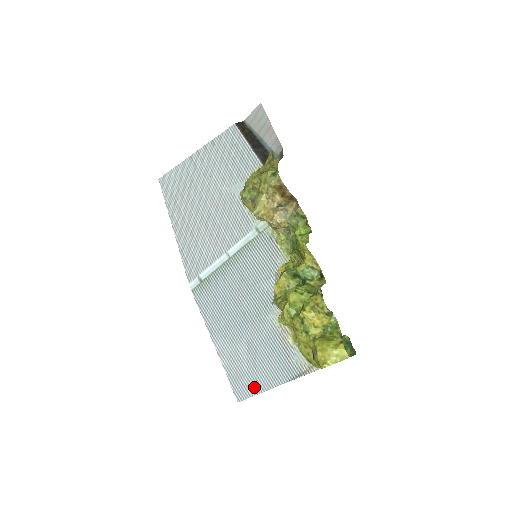
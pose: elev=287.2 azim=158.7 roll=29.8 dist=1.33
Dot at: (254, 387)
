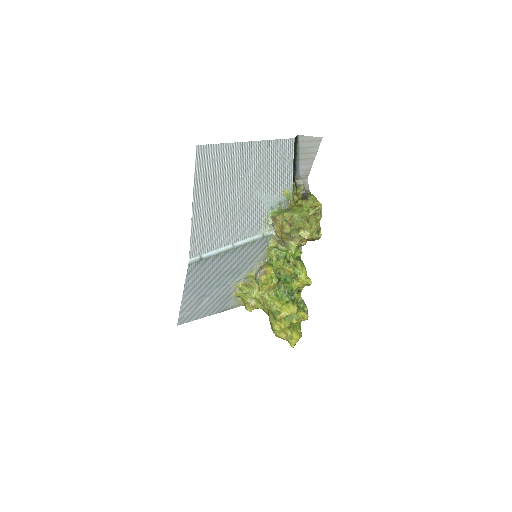
Dot at: (194, 318)
